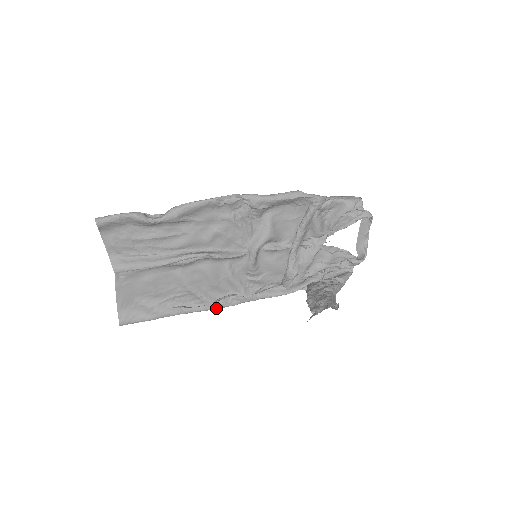
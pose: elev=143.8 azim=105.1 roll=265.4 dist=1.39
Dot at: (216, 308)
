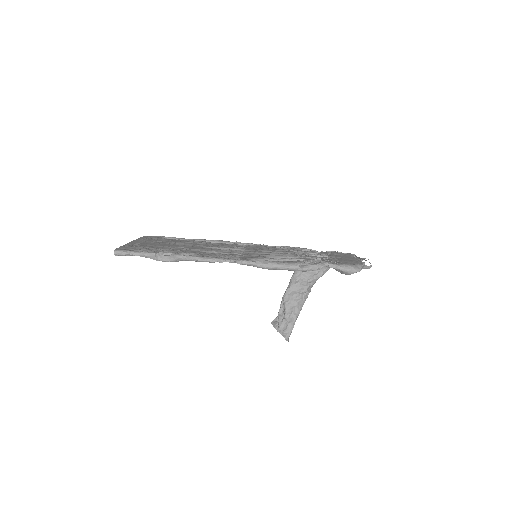
Dot at: occluded
